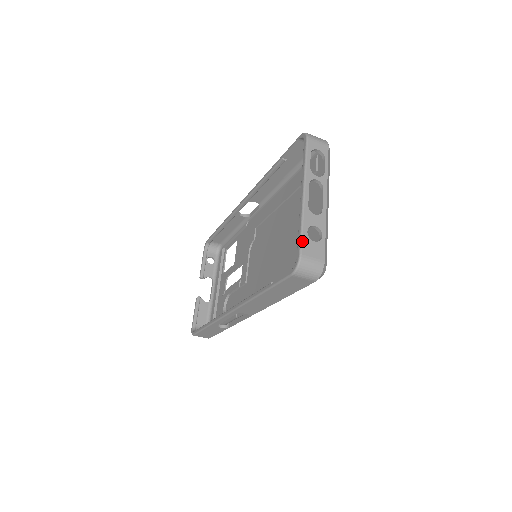
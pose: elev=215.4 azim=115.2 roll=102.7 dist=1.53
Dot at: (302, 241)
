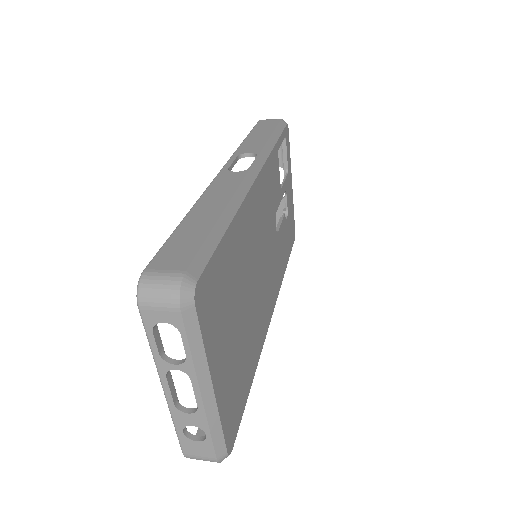
Dot at: (180, 442)
